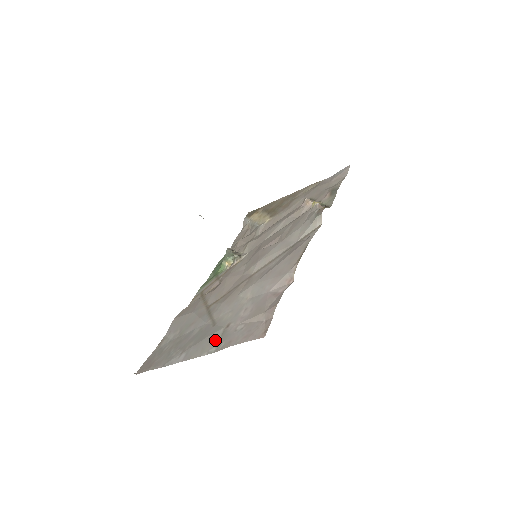
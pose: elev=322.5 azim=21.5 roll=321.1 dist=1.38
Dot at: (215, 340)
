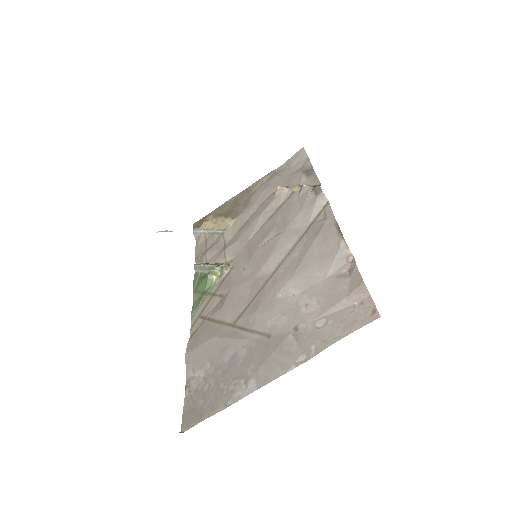
Dot at: (293, 349)
